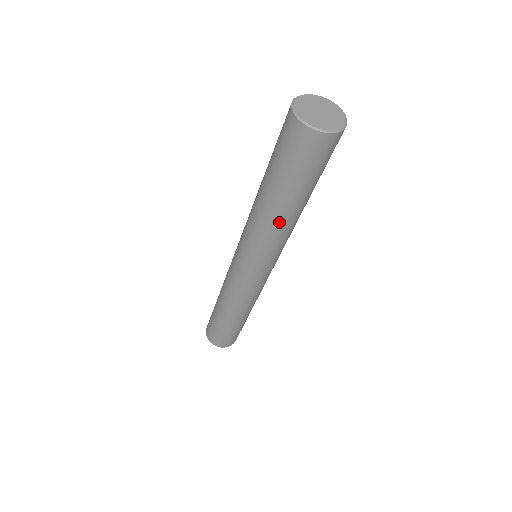
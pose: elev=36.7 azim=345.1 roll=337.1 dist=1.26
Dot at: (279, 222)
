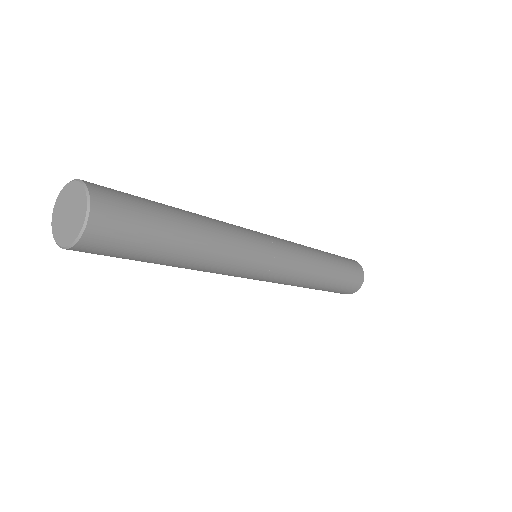
Dot at: (205, 257)
